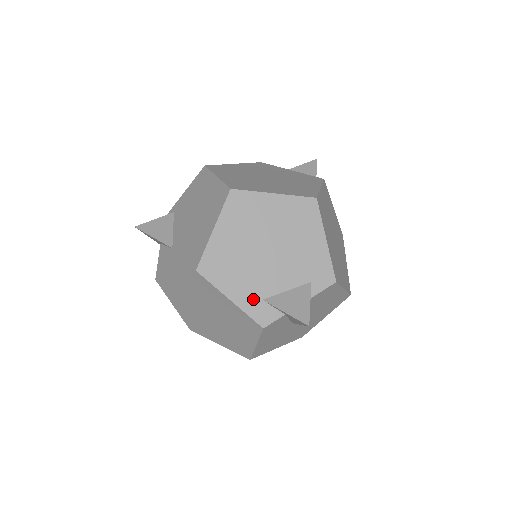
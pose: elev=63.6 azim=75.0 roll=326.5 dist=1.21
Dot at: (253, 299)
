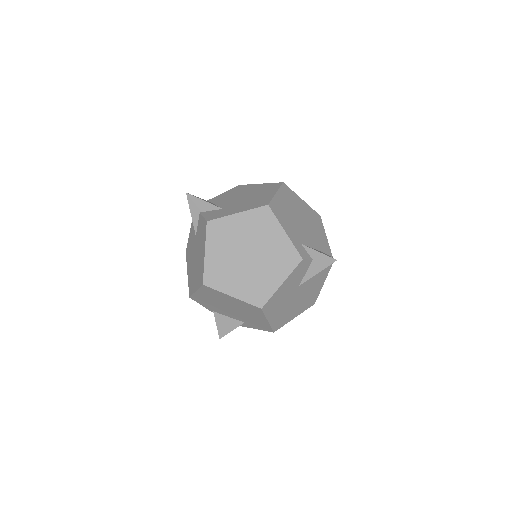
Dot at: (297, 240)
